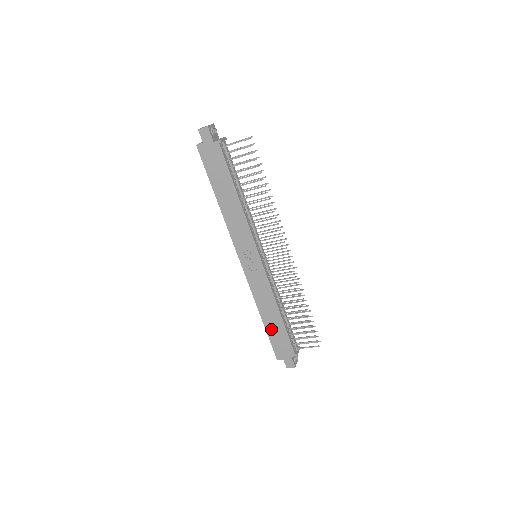
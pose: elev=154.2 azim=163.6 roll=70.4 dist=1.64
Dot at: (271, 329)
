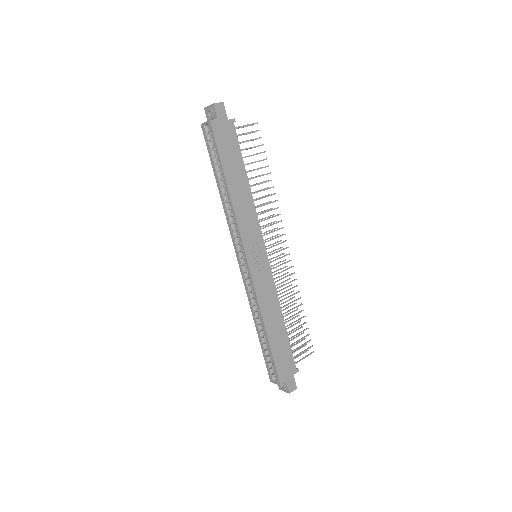
Dot at: (275, 344)
